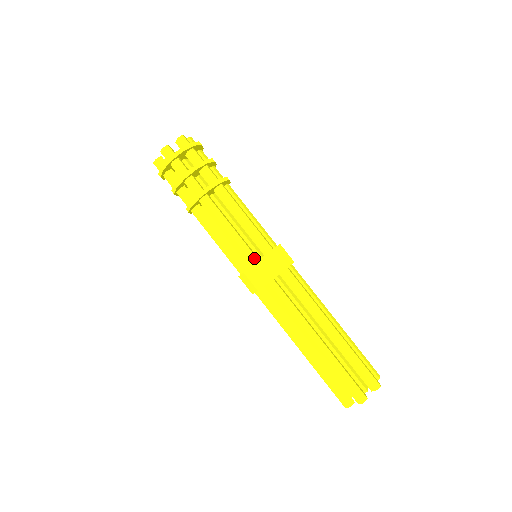
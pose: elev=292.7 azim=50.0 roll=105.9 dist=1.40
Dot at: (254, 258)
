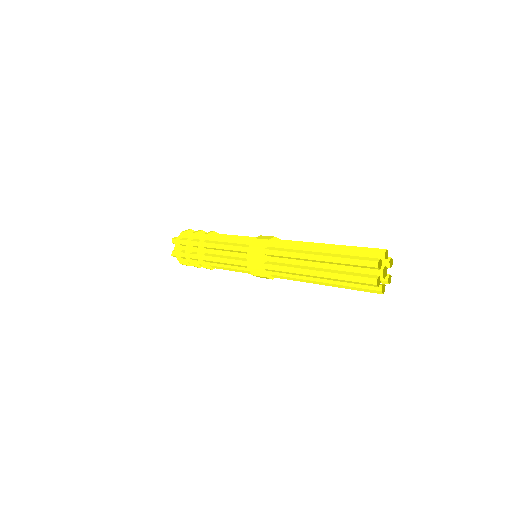
Dot at: occluded
